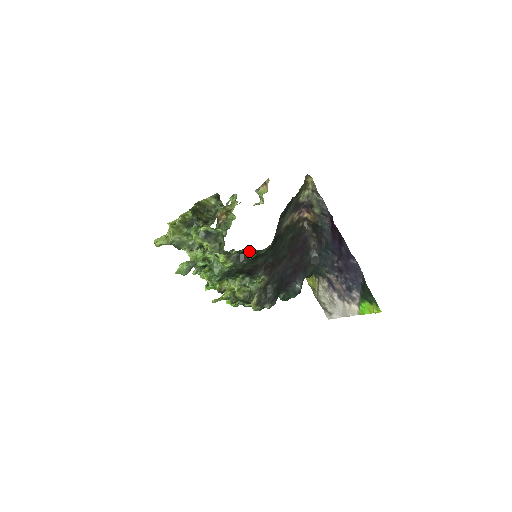
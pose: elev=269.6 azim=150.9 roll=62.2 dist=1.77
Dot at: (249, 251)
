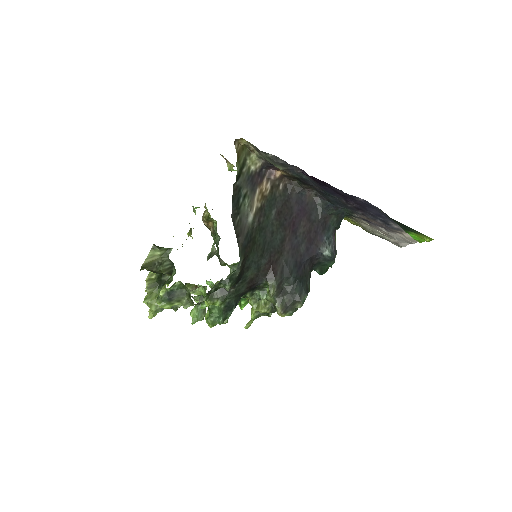
Dot at: (221, 285)
